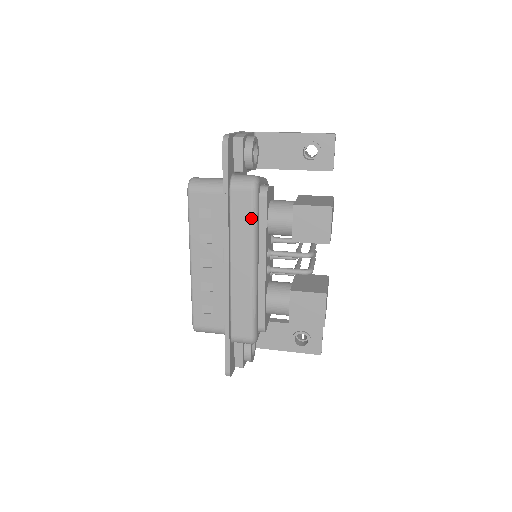
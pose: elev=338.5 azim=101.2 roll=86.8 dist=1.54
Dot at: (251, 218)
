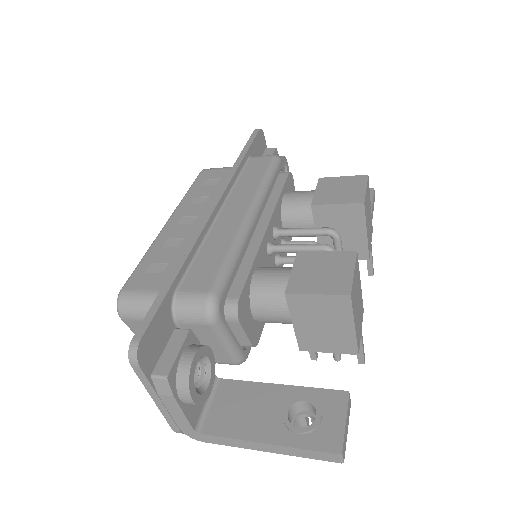
Dot at: (265, 173)
